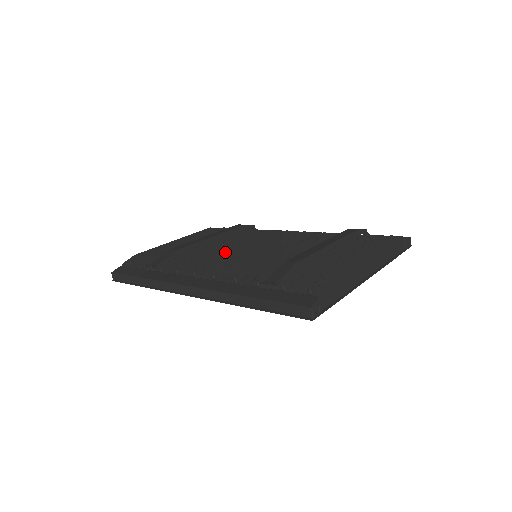
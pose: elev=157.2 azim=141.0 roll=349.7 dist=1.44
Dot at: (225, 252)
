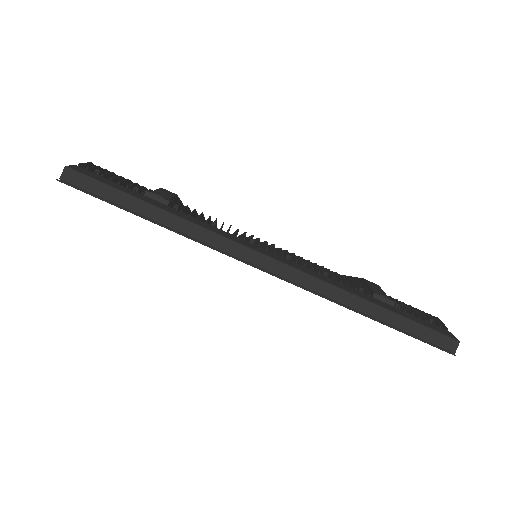
Dot at: occluded
